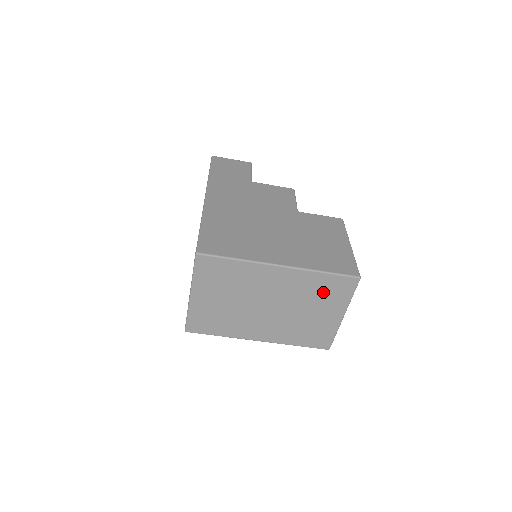
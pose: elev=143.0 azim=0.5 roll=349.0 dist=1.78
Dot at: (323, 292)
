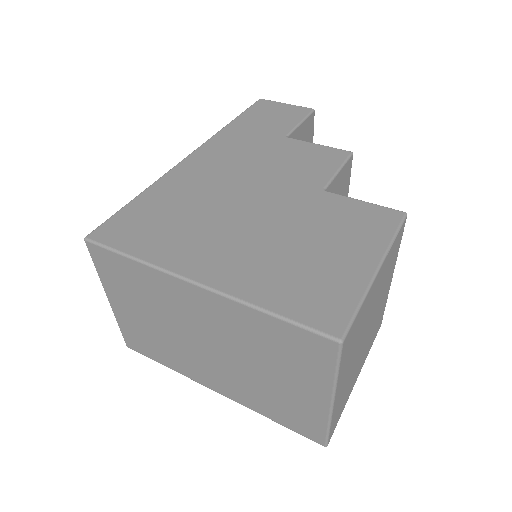
Dot at: (280, 348)
